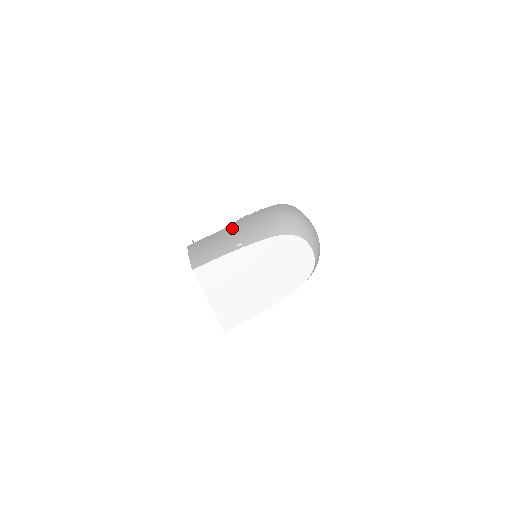
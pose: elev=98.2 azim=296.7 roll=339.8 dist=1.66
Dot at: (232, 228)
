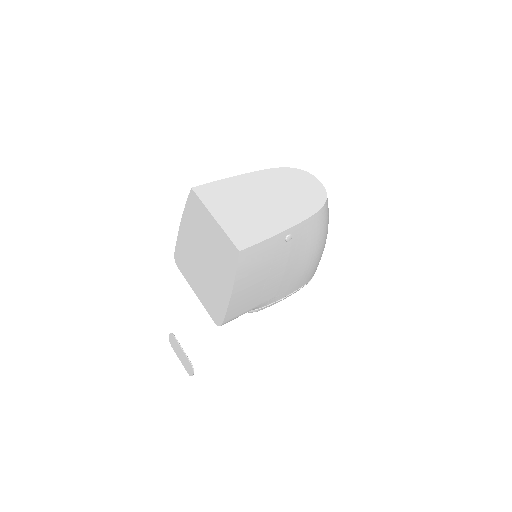
Dot at: occluded
